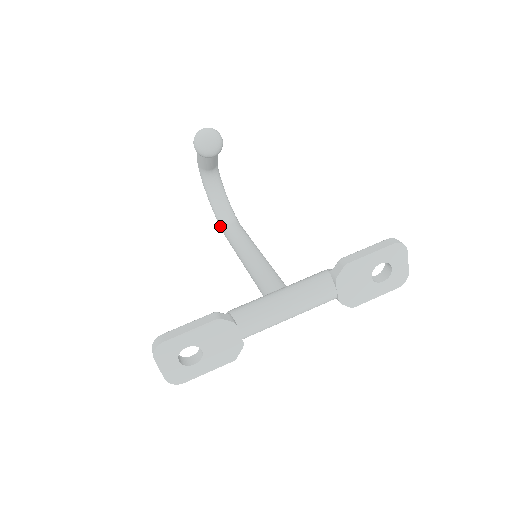
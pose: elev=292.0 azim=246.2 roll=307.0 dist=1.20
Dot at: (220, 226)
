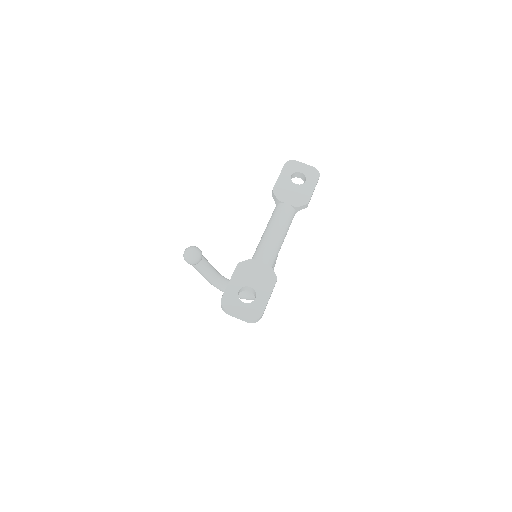
Dot at: (254, 297)
